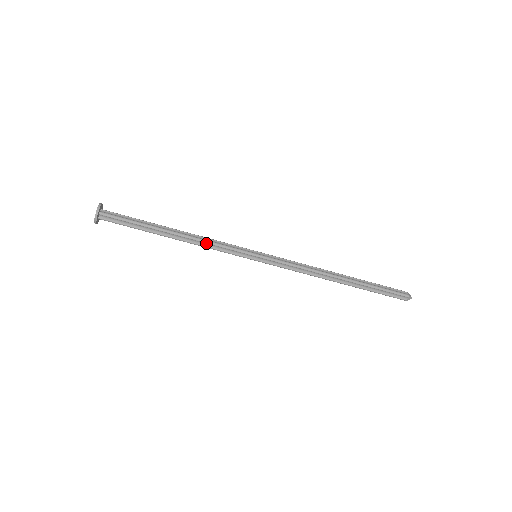
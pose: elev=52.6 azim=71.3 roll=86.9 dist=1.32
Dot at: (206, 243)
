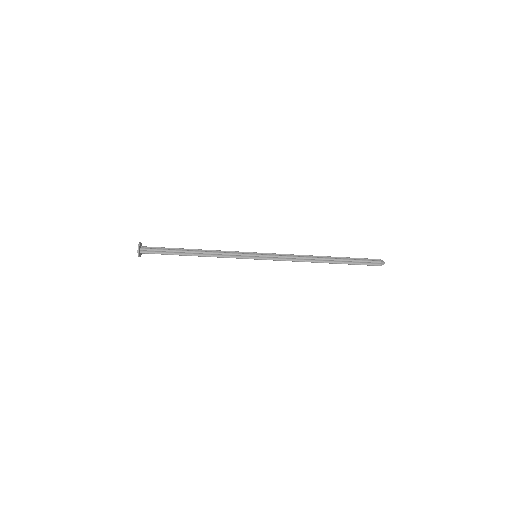
Dot at: (217, 254)
